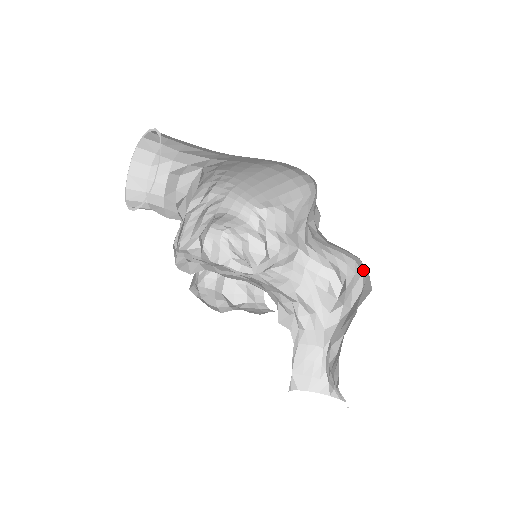
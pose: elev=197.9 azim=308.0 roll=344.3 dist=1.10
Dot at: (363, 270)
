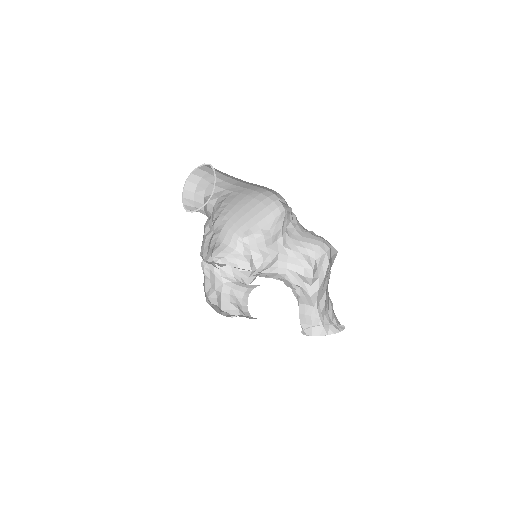
Dot at: (326, 249)
